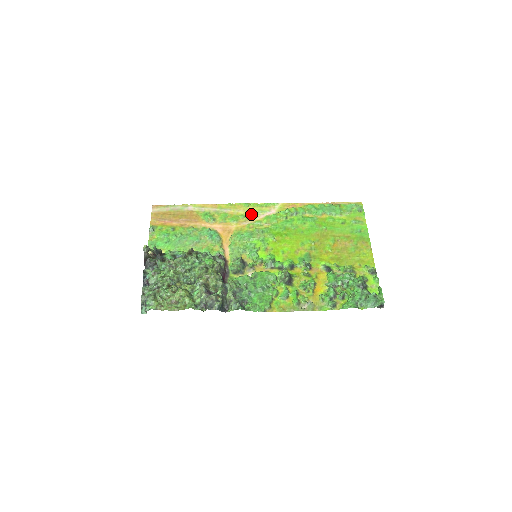
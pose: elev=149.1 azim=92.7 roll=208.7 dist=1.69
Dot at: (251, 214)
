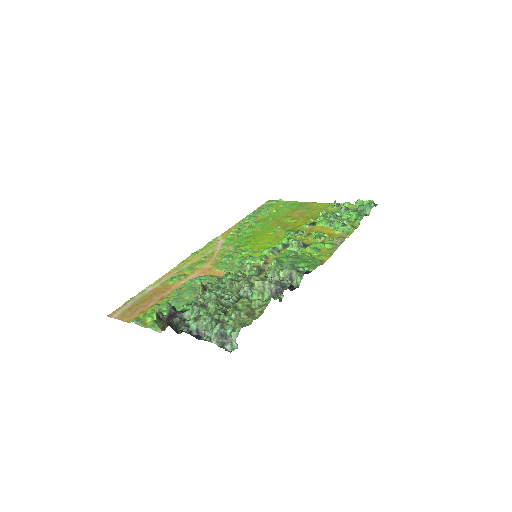
Dot at: (208, 254)
